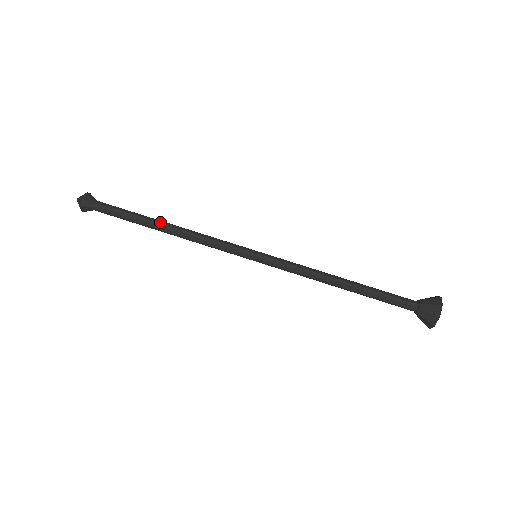
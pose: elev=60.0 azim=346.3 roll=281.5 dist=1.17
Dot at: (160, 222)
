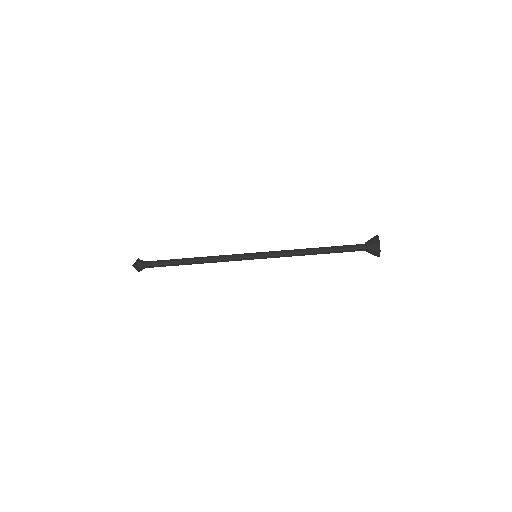
Dot at: (189, 258)
